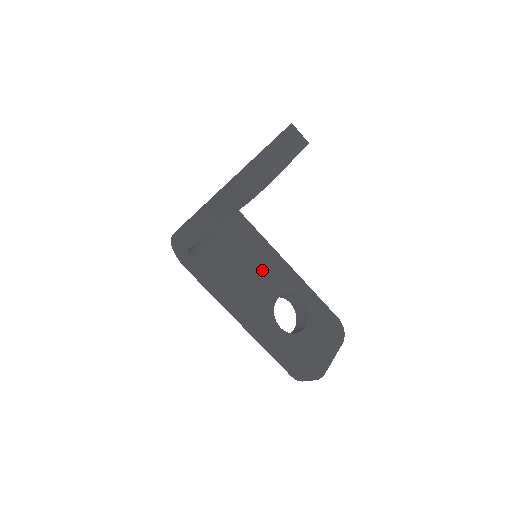
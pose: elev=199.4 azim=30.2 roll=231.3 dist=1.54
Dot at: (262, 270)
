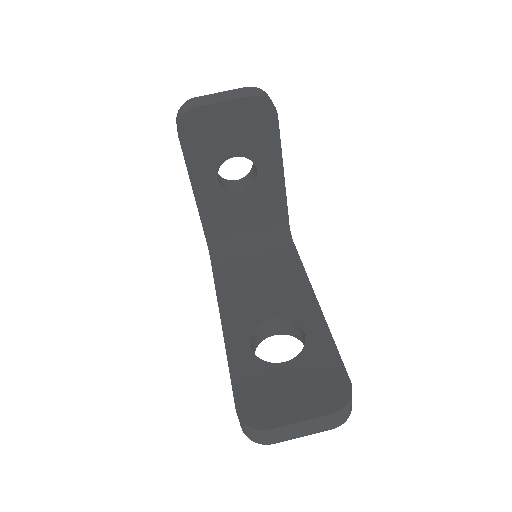
Dot at: (276, 289)
